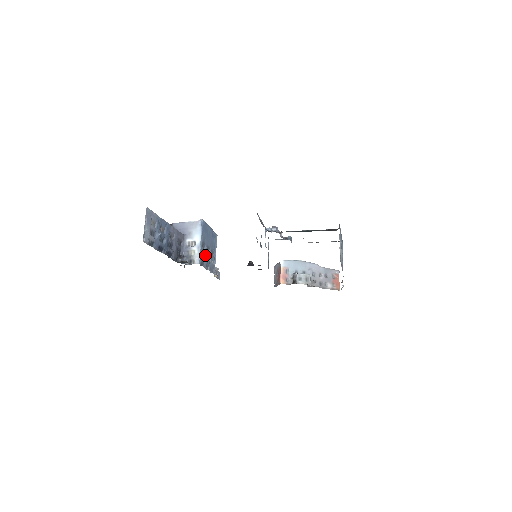
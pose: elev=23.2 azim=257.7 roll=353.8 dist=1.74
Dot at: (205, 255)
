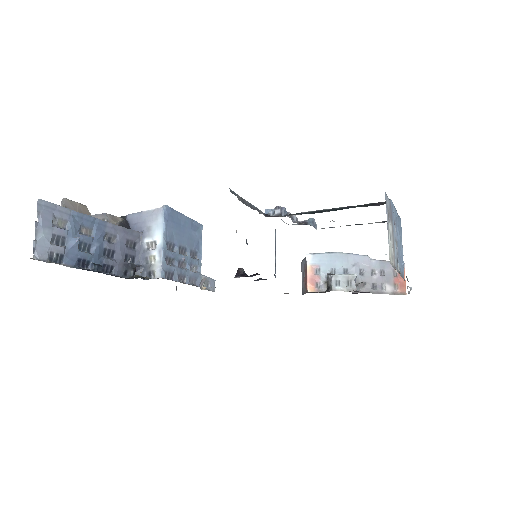
Dot at: (176, 261)
